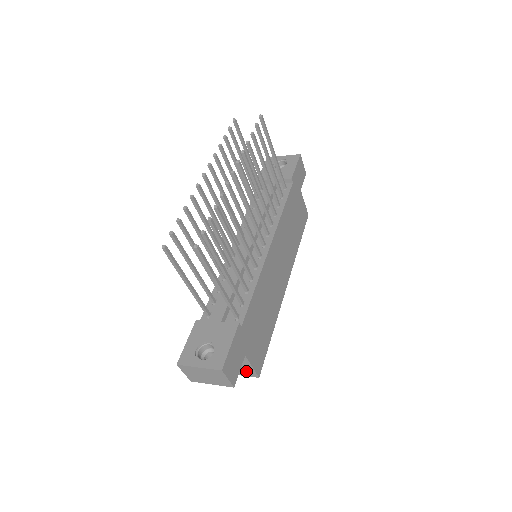
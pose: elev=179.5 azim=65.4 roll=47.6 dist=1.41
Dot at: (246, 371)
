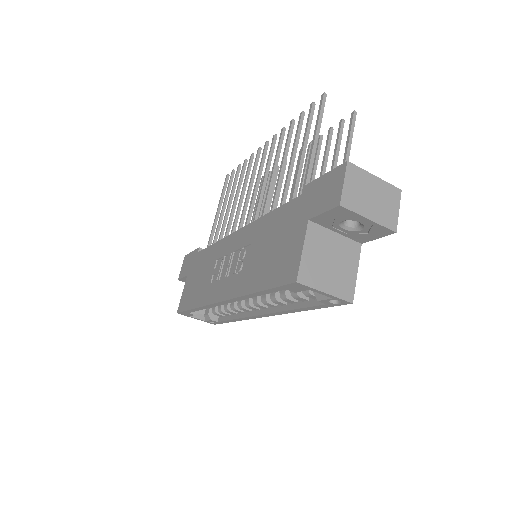
Dot at: (343, 283)
